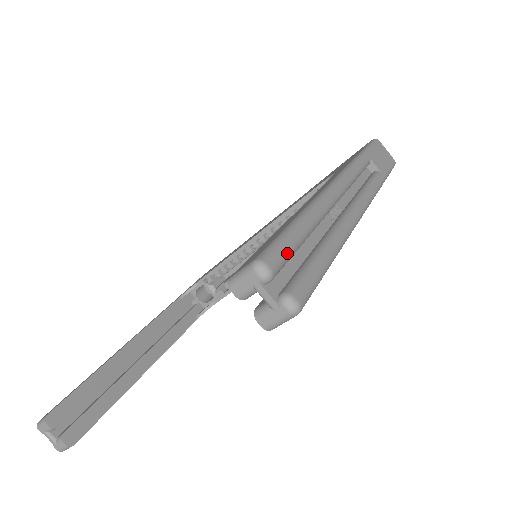
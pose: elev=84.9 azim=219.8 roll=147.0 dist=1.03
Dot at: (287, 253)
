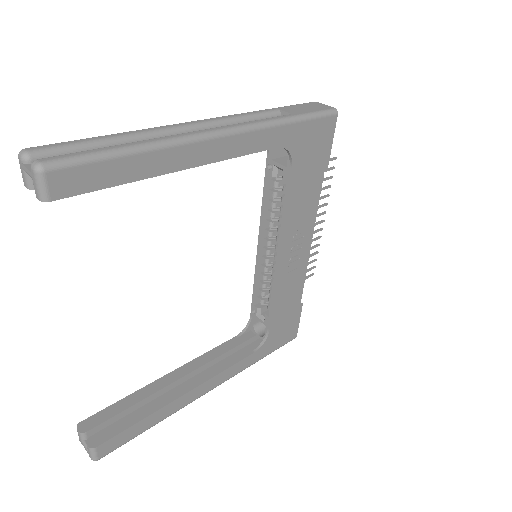
Dot at: (60, 146)
